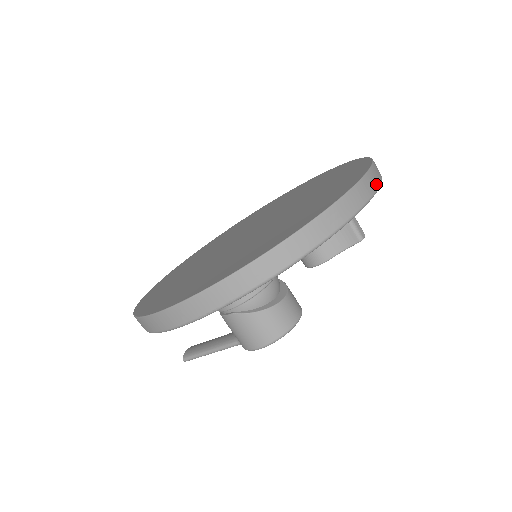
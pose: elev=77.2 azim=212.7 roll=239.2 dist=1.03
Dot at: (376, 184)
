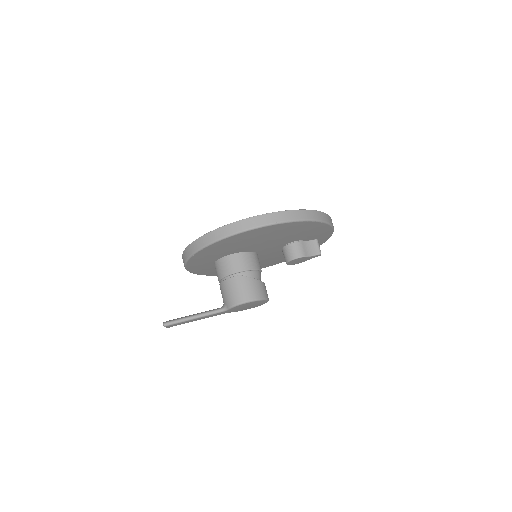
Dot at: occluded
